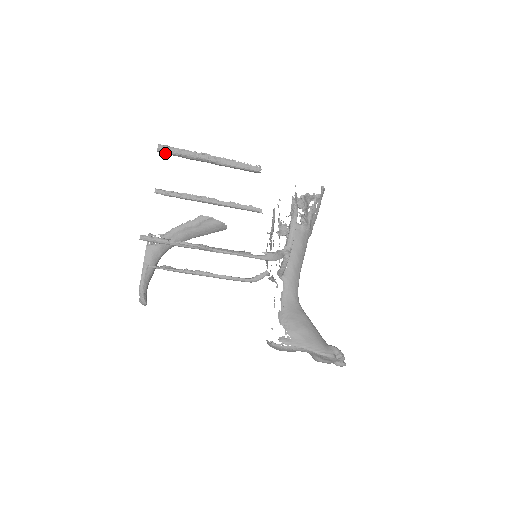
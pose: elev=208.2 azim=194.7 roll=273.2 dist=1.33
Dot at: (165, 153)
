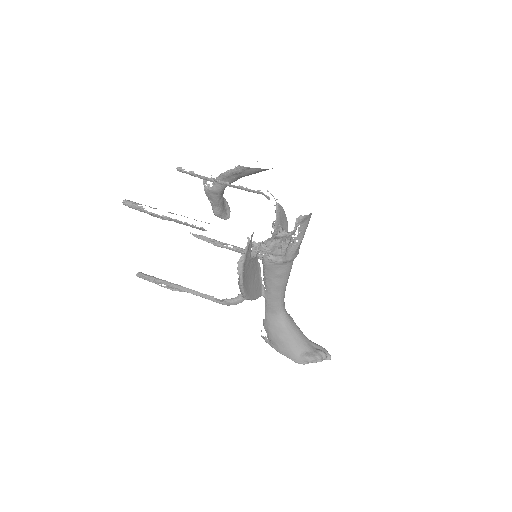
Dot at: occluded
